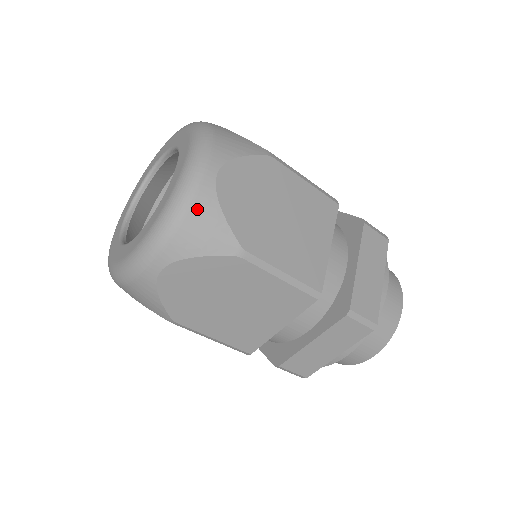
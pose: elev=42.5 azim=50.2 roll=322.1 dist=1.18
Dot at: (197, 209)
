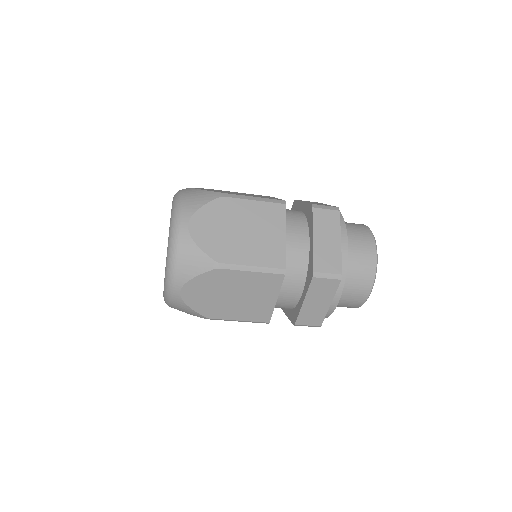
Dot at: (176, 305)
